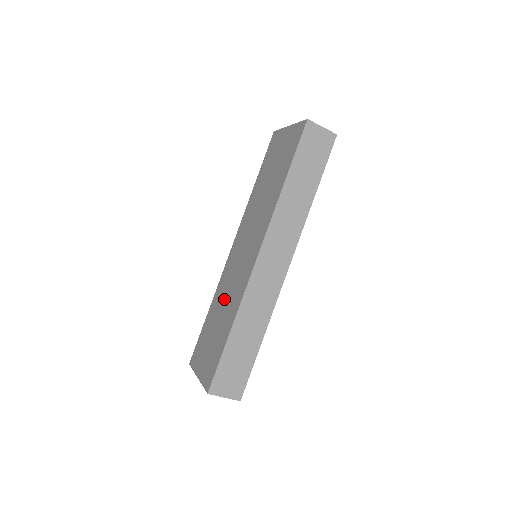
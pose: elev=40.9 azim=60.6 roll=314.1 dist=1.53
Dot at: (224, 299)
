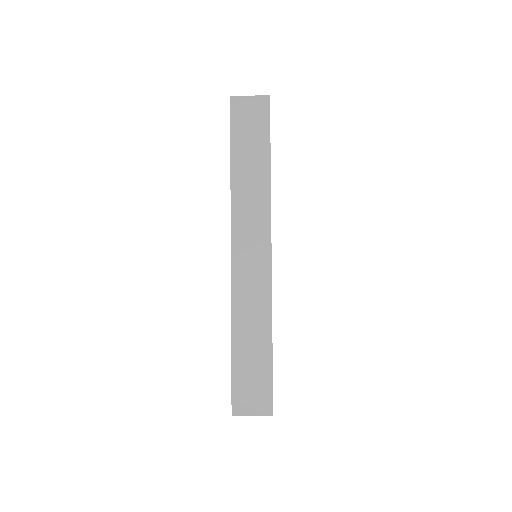
Dot at: occluded
